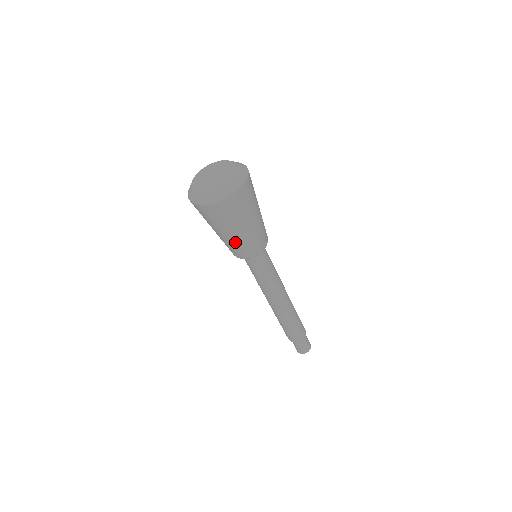
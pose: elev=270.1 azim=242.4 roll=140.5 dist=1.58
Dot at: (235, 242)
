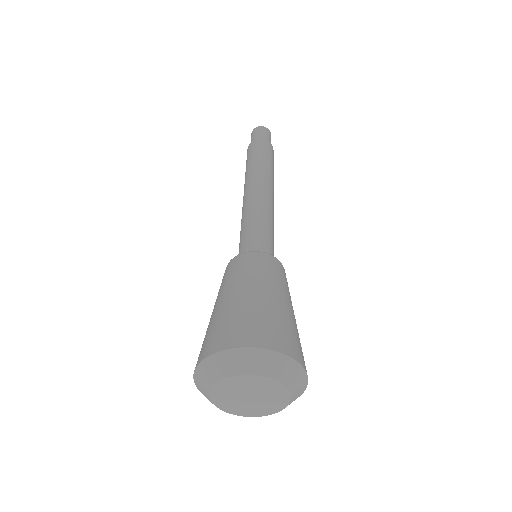
Dot at: occluded
